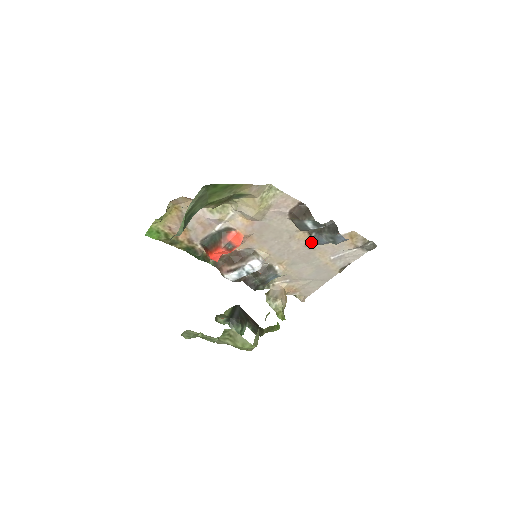
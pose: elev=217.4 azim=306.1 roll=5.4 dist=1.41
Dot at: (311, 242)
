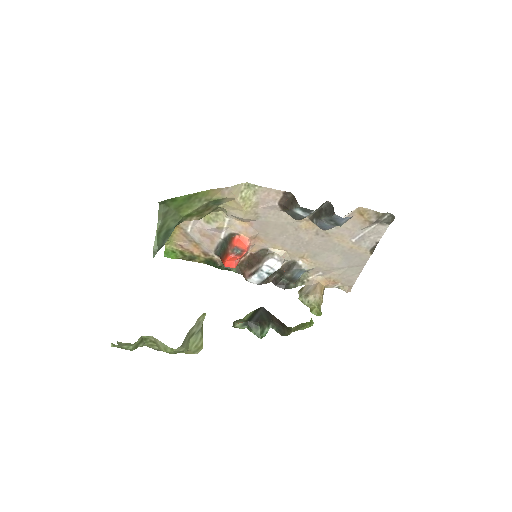
Dot at: (321, 229)
